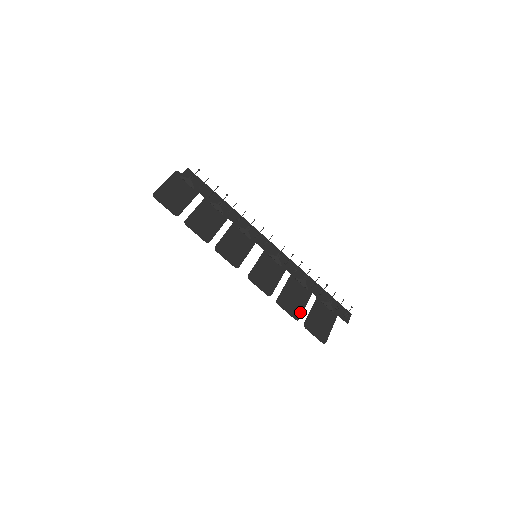
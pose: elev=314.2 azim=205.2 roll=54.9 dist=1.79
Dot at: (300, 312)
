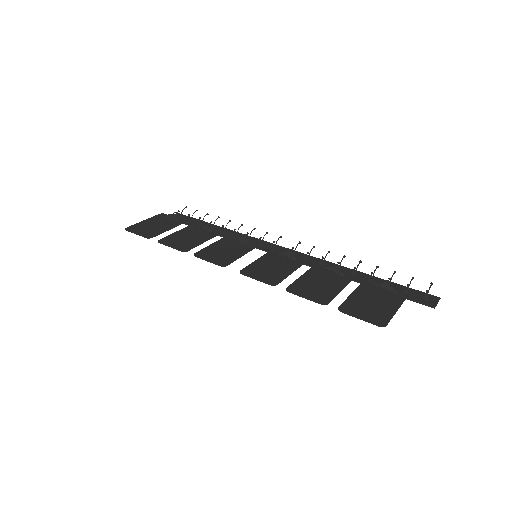
Dot at: (330, 297)
